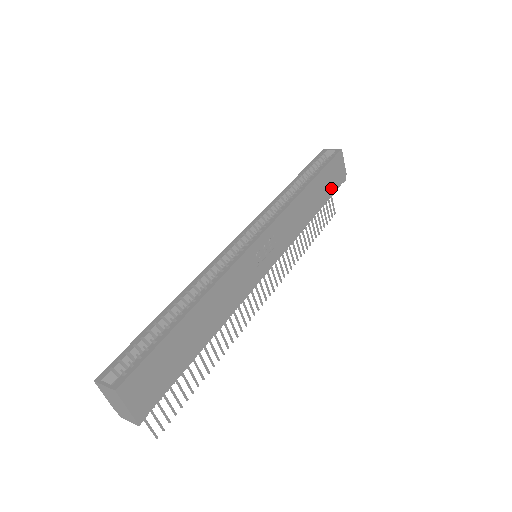
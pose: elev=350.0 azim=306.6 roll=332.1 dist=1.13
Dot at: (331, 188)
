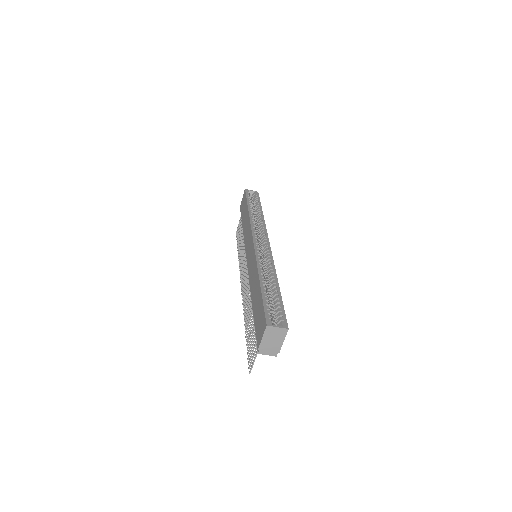
Dot at: occluded
